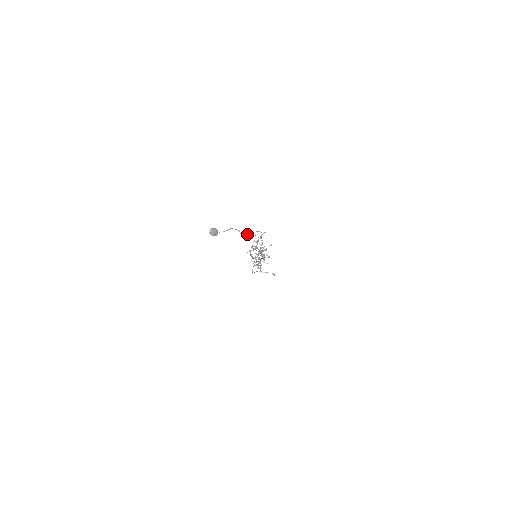
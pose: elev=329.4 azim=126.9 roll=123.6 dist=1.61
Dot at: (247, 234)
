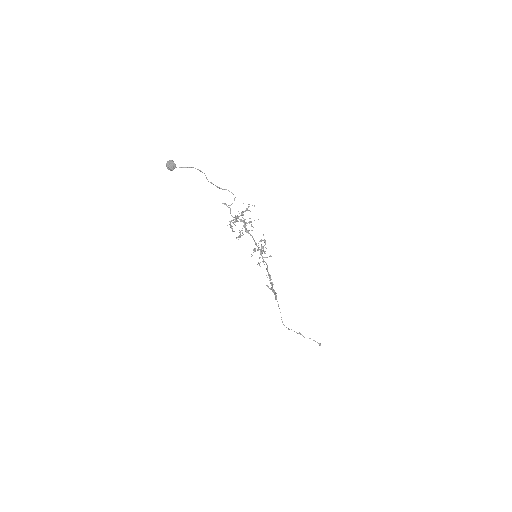
Dot at: (219, 187)
